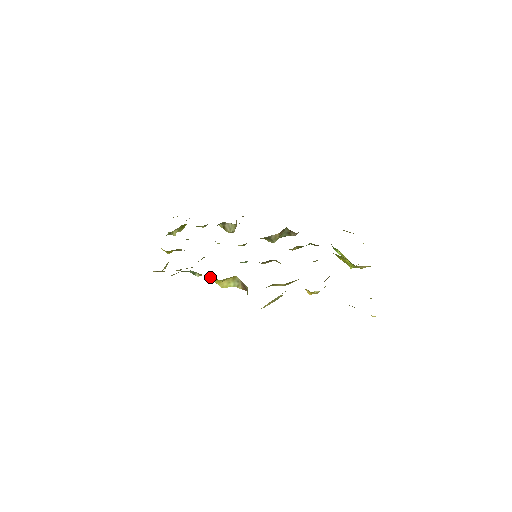
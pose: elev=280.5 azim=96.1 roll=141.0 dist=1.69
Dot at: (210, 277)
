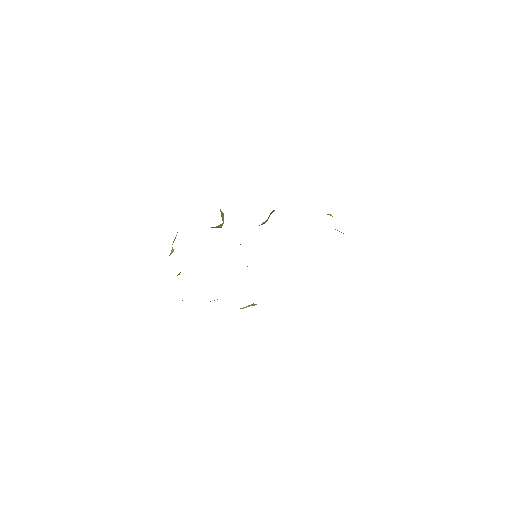
Dot at: occluded
